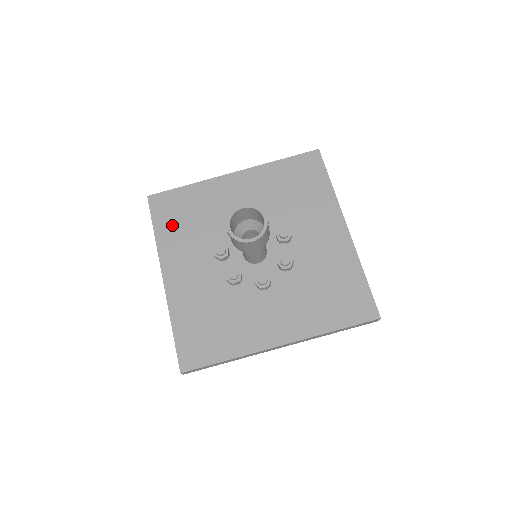
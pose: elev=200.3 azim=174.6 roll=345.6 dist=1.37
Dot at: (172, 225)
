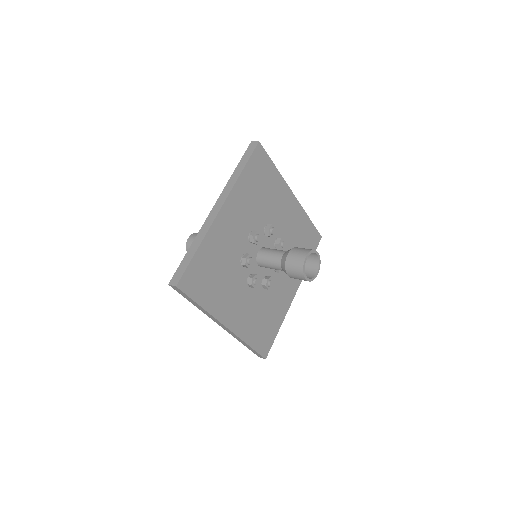
Dot at: (252, 181)
